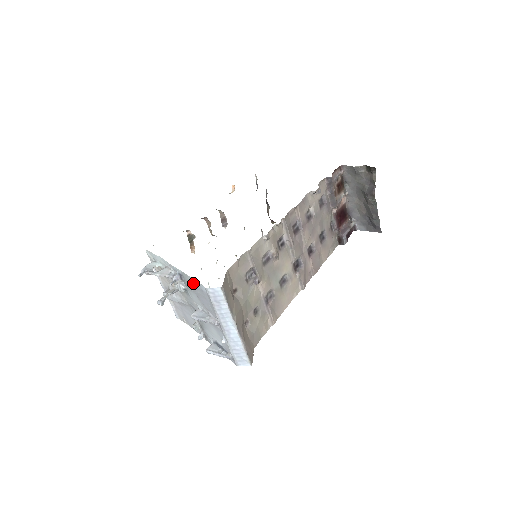
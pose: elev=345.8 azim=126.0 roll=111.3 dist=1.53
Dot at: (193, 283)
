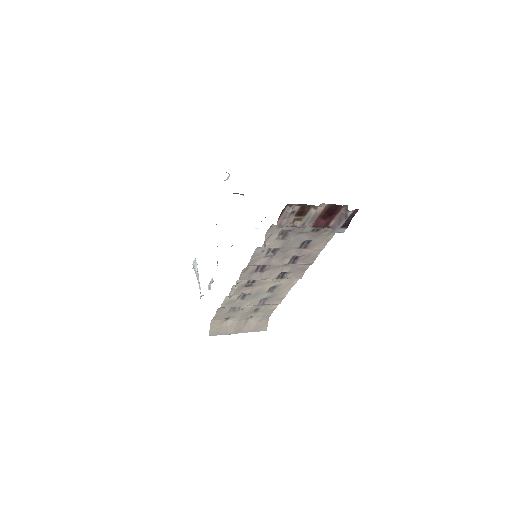
Dot at: occluded
